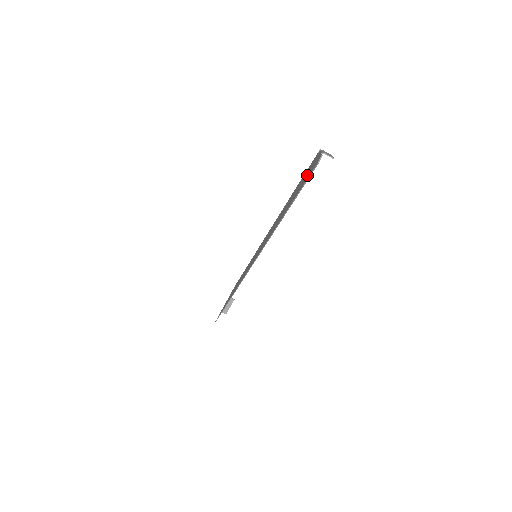
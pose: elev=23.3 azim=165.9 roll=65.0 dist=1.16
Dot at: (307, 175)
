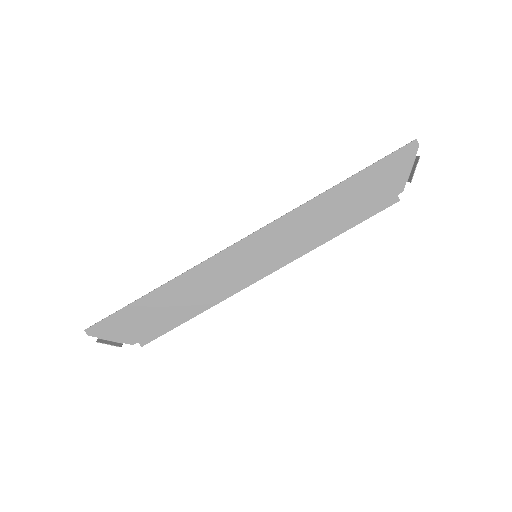
Dot at: (393, 169)
